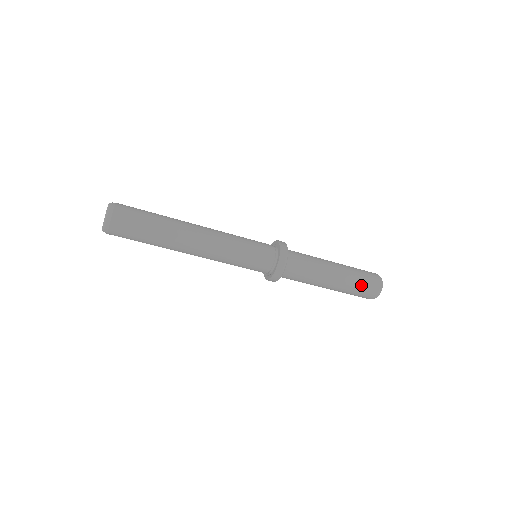
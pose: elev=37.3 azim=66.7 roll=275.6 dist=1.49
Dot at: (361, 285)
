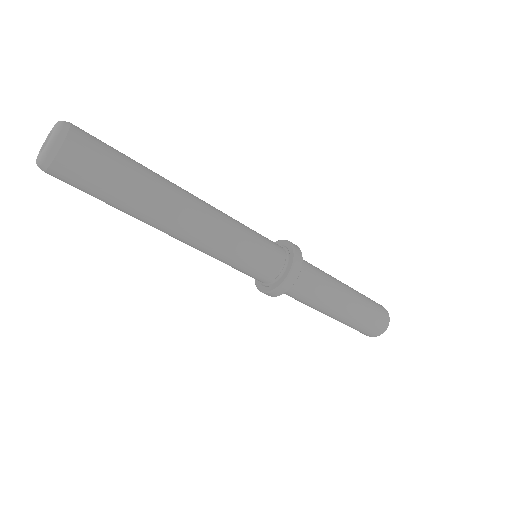
Dot at: (372, 308)
